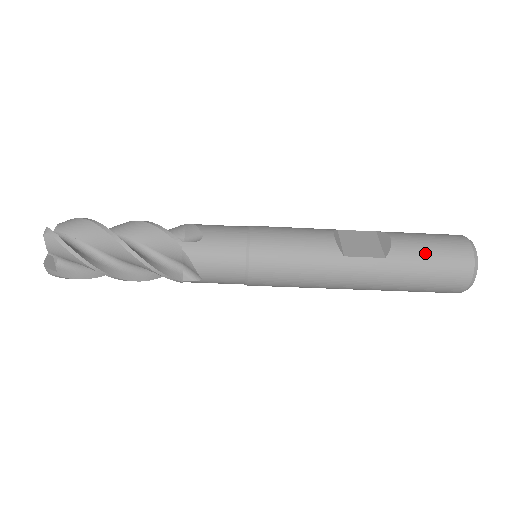
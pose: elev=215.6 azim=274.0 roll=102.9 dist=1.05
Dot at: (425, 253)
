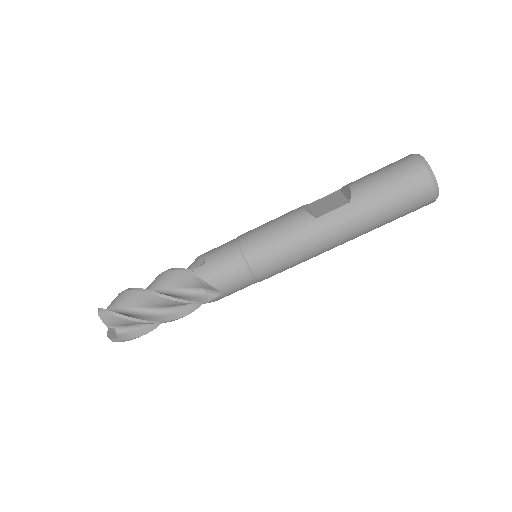
Dot at: (381, 182)
